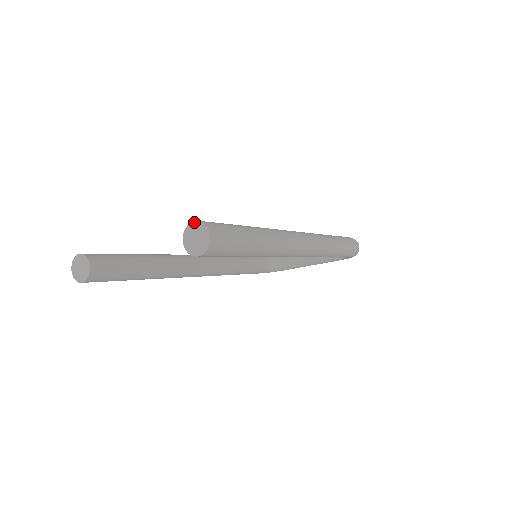
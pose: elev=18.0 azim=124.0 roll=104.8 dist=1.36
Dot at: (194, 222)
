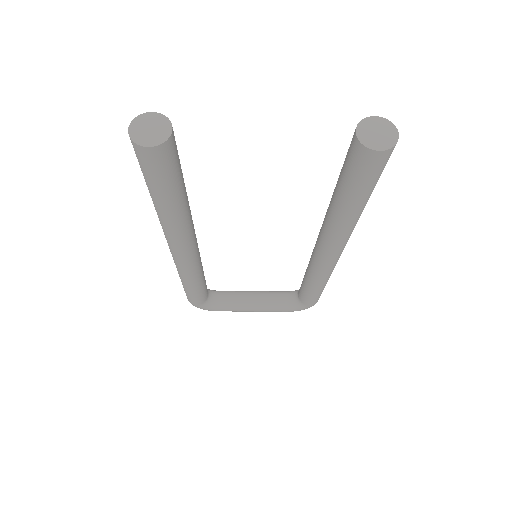
Dot at: (375, 117)
